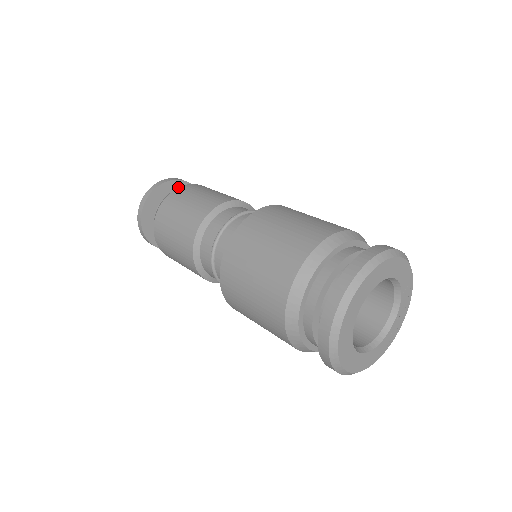
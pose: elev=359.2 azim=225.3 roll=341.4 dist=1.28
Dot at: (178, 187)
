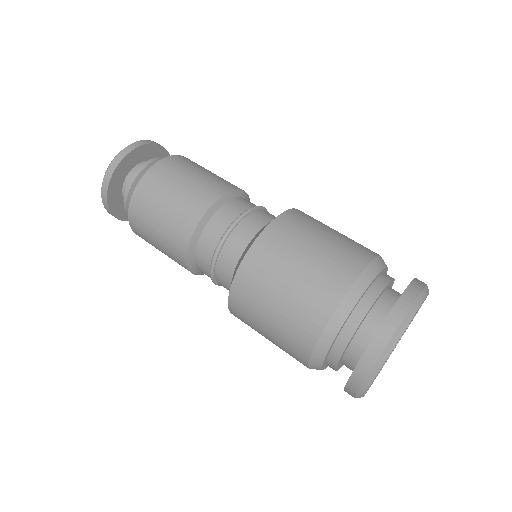
Dot at: (157, 161)
